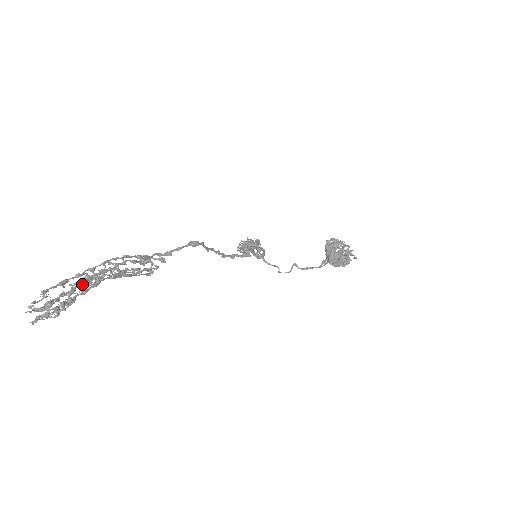
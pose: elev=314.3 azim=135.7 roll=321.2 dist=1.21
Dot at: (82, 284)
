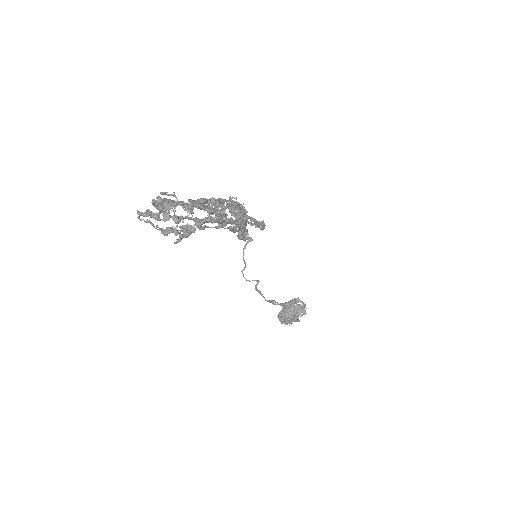
Dot at: (213, 222)
